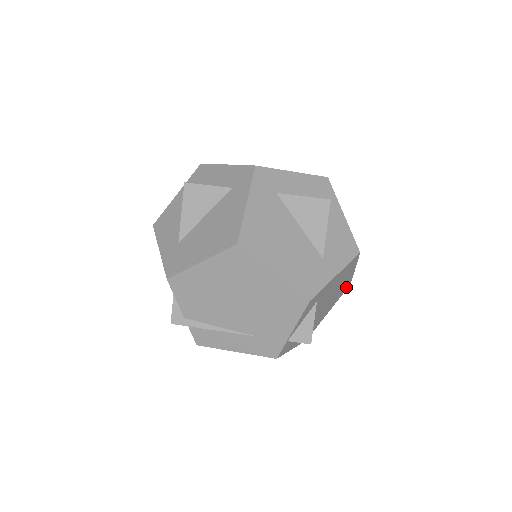
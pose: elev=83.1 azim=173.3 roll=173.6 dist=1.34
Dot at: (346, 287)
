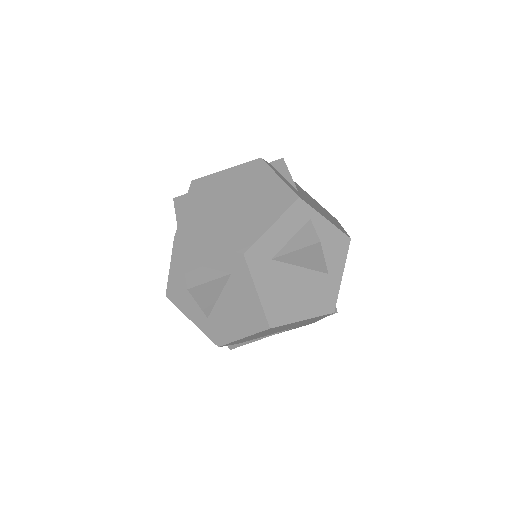
Dot at: occluded
